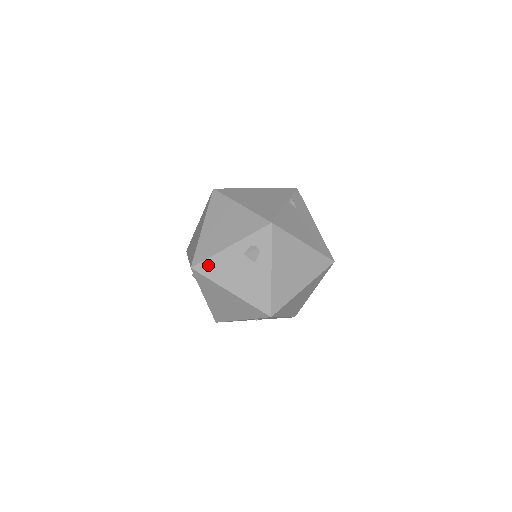
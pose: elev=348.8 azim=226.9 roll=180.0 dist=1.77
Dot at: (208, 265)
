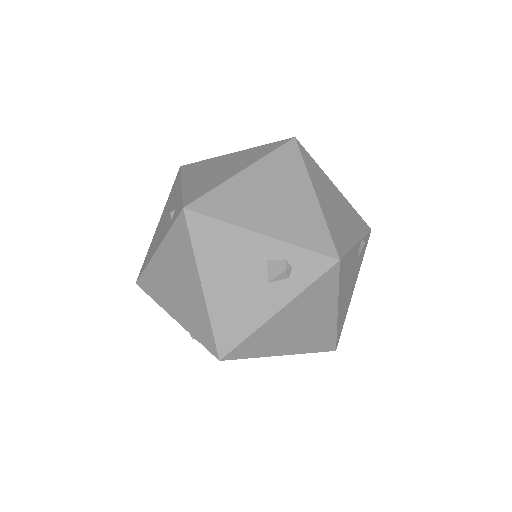
Dot at: (209, 227)
